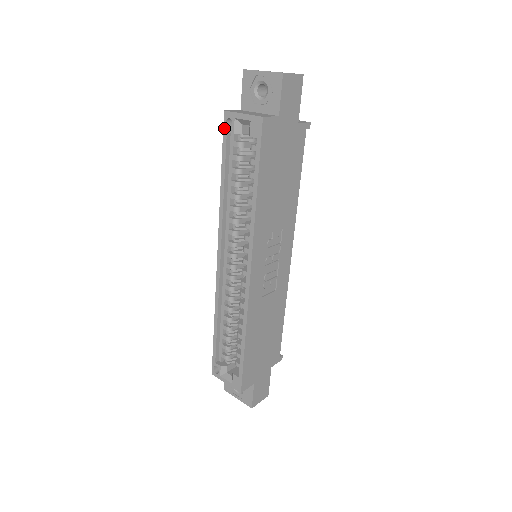
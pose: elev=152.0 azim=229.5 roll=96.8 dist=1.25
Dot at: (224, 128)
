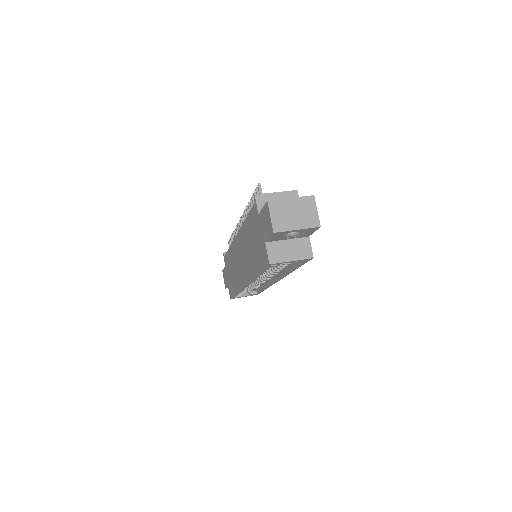
Dot at: (267, 267)
